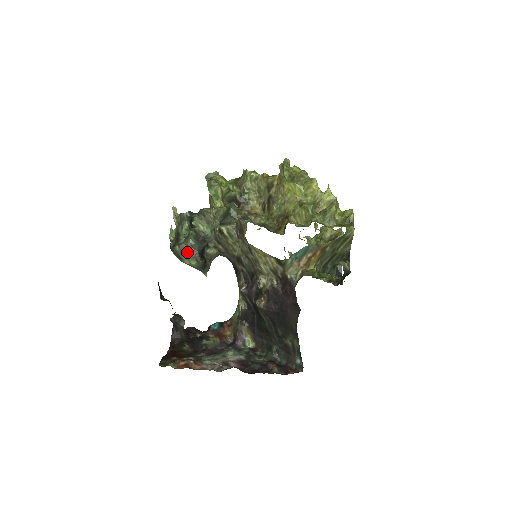
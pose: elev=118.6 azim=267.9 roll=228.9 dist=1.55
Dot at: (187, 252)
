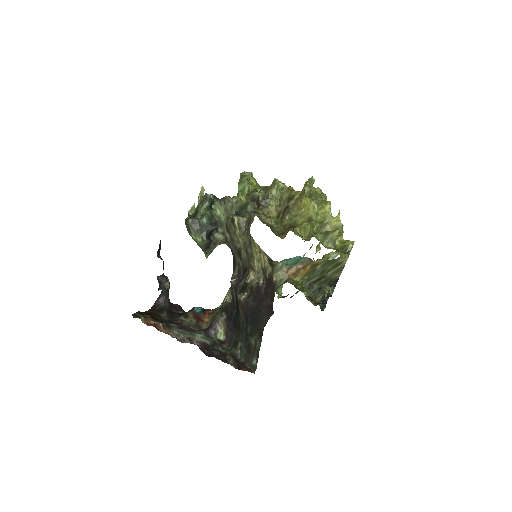
Dot at: (197, 228)
